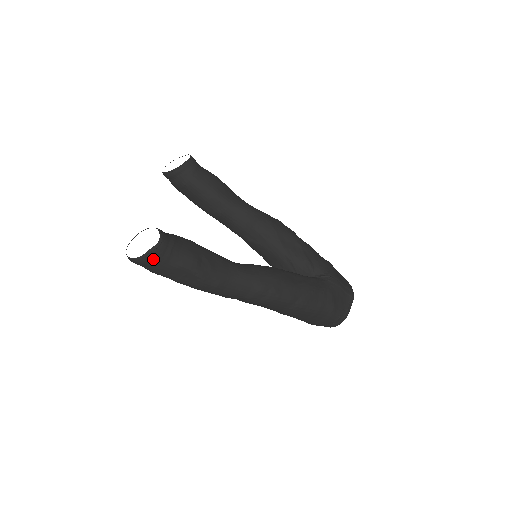
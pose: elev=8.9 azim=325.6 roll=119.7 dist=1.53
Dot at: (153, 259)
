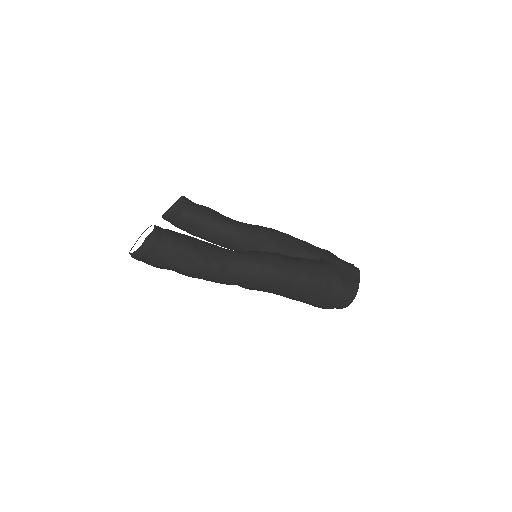
Dot at: (151, 247)
